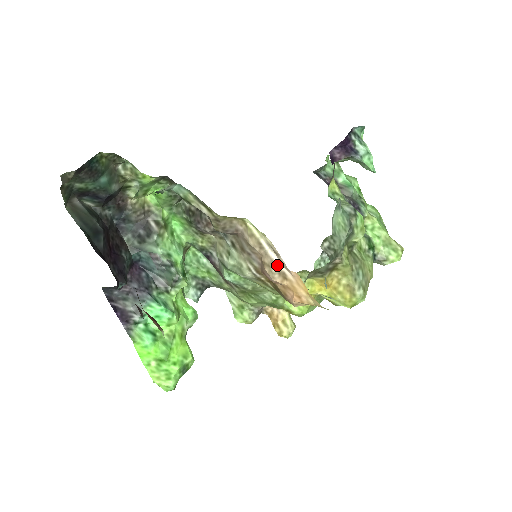
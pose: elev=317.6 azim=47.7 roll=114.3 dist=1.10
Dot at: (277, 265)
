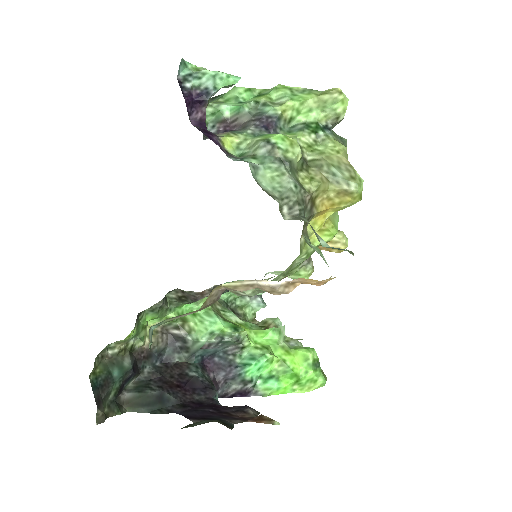
Dot at: (277, 286)
